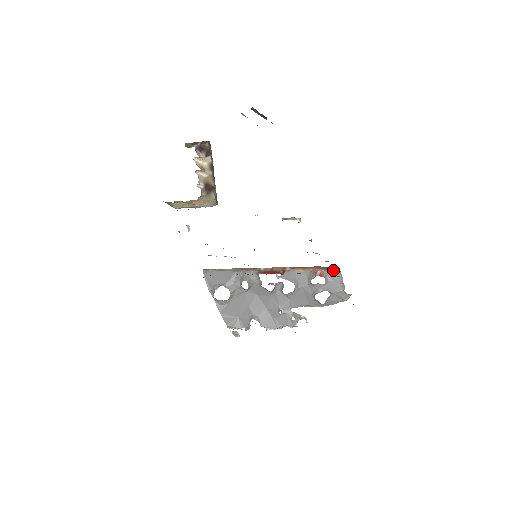
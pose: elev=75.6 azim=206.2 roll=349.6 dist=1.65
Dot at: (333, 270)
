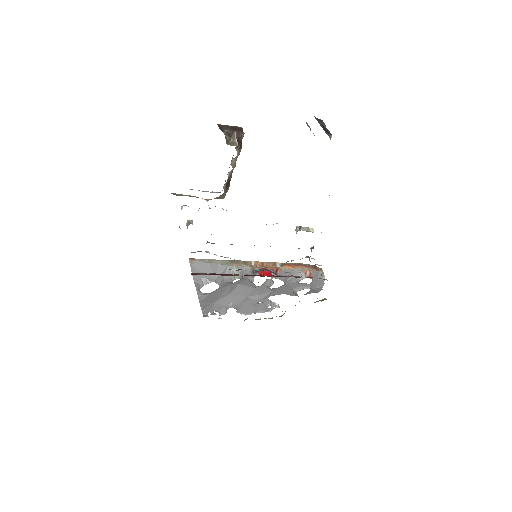
Dot at: (317, 269)
